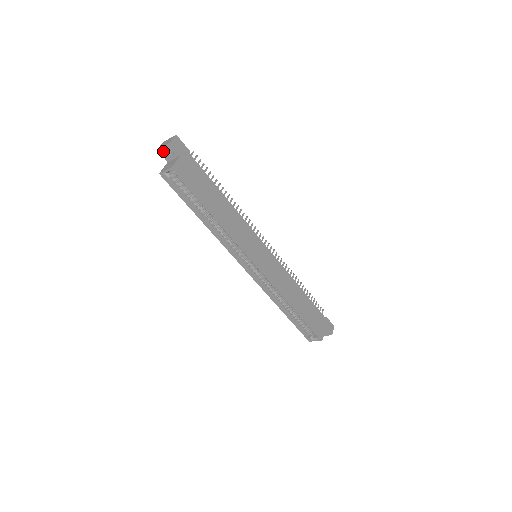
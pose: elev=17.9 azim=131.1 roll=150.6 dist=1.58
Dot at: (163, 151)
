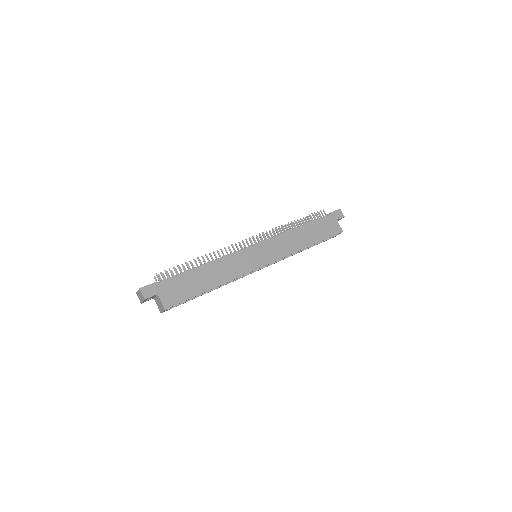
Dot at: (145, 301)
